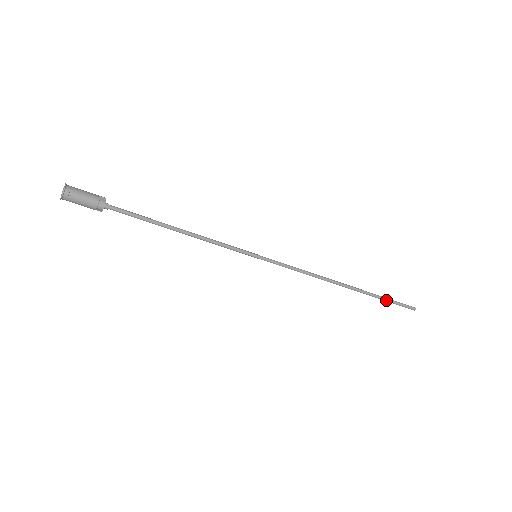
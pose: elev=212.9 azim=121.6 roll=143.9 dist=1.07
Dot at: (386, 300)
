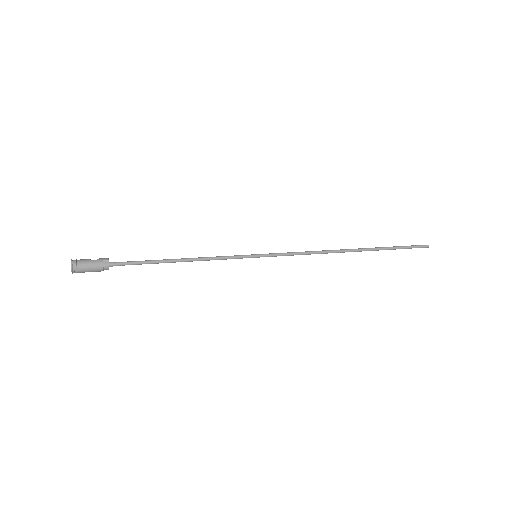
Dot at: (395, 249)
